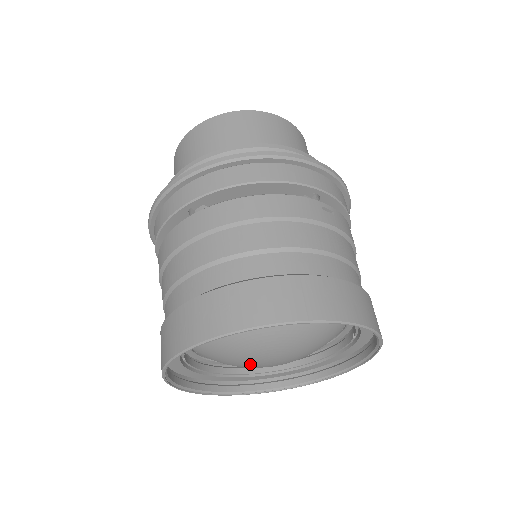
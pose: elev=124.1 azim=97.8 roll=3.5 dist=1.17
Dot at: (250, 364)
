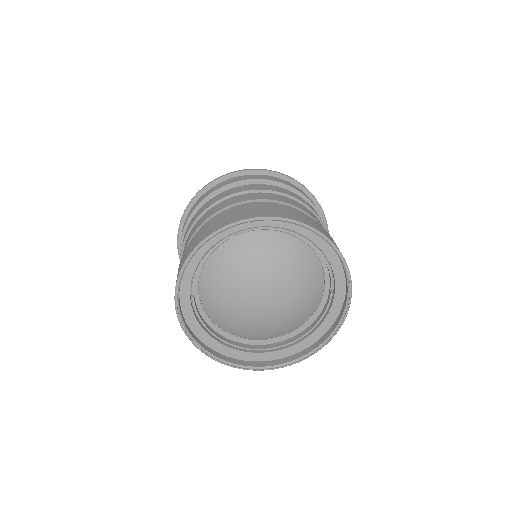
Dot at: (246, 304)
